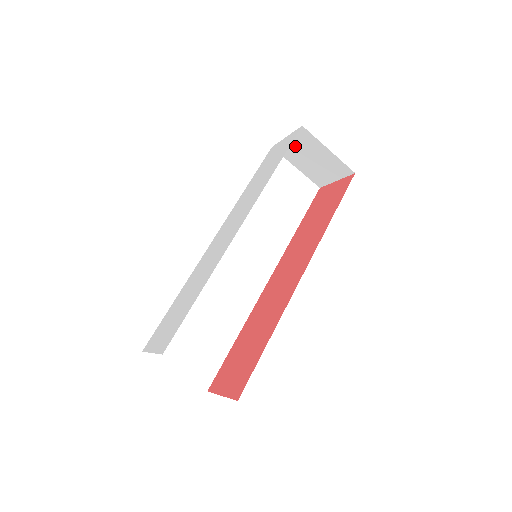
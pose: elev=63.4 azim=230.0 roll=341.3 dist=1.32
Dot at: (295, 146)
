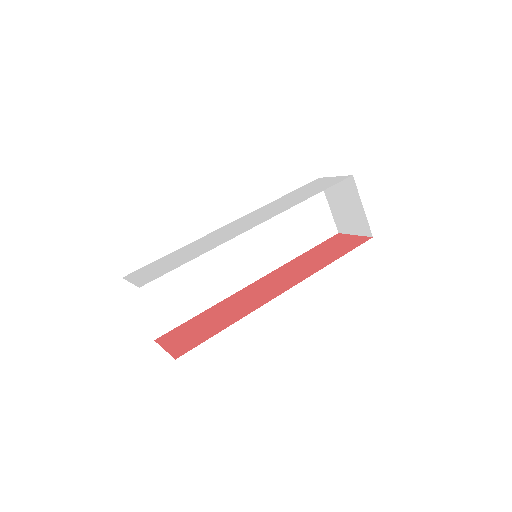
Dot at: (338, 188)
